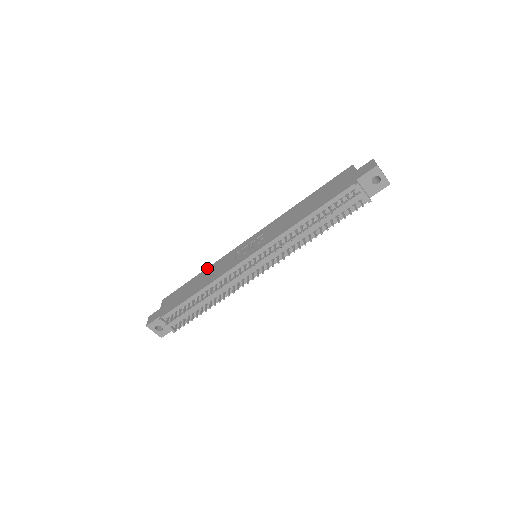
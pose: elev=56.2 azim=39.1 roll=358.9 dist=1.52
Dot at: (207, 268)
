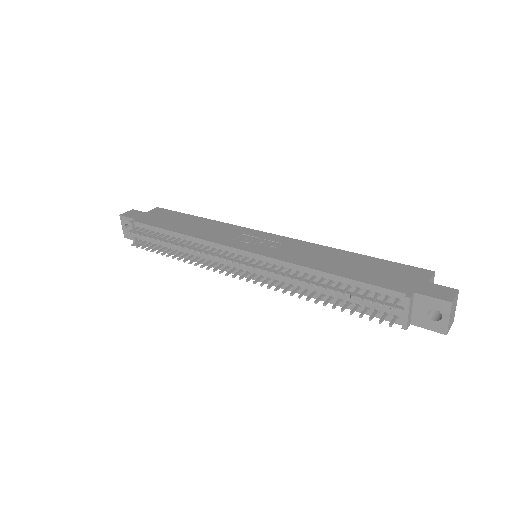
Dot at: (213, 220)
